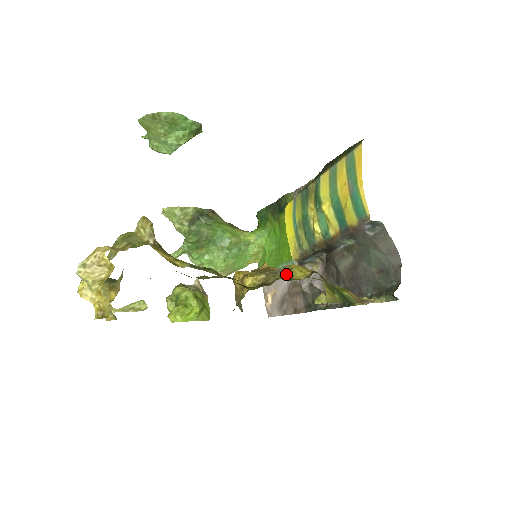
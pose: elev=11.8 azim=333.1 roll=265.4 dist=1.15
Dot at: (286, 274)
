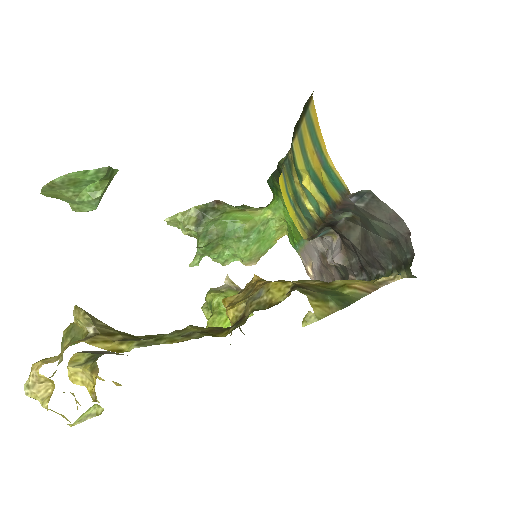
Dot at: (264, 298)
